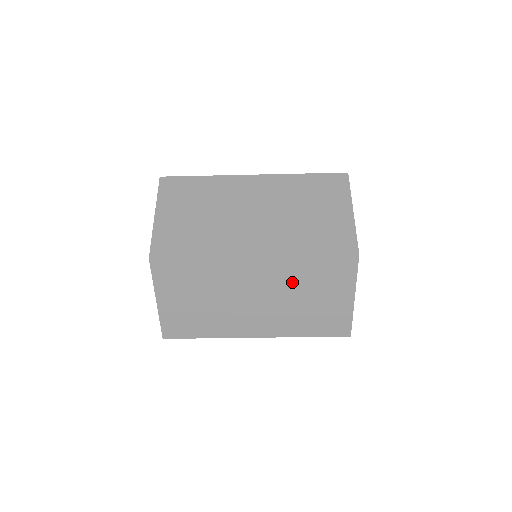
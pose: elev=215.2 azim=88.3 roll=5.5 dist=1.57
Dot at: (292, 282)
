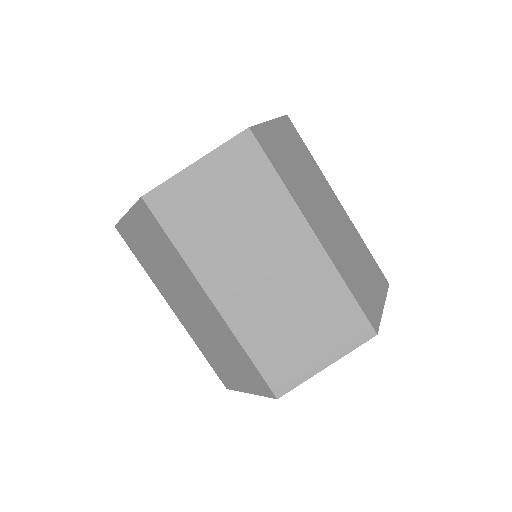
Dot at: (353, 243)
